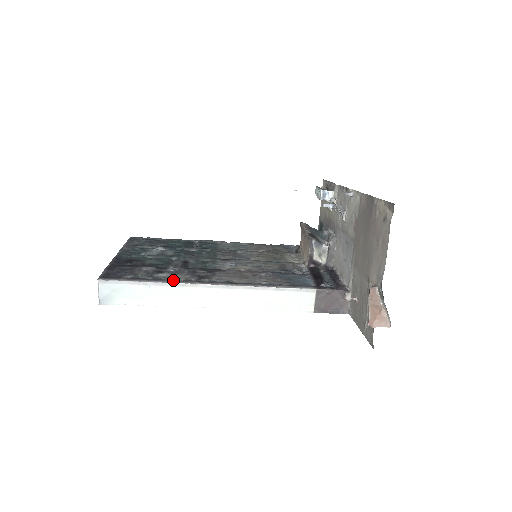
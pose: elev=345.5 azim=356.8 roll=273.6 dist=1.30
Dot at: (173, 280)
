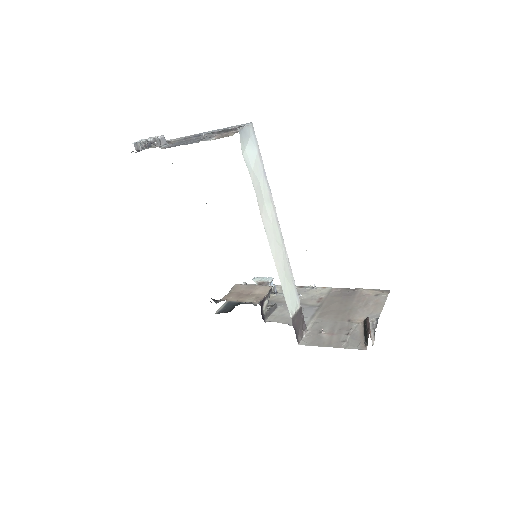
Dot at: occluded
